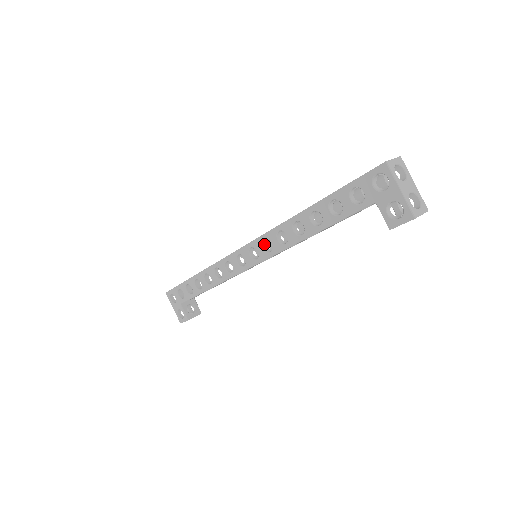
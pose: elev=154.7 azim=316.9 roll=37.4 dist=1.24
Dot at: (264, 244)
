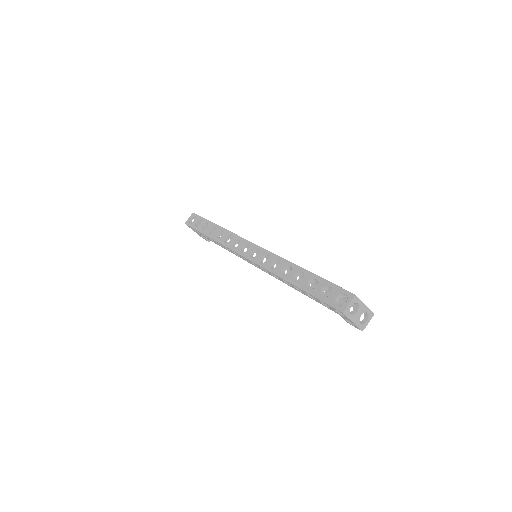
Dot at: occluded
